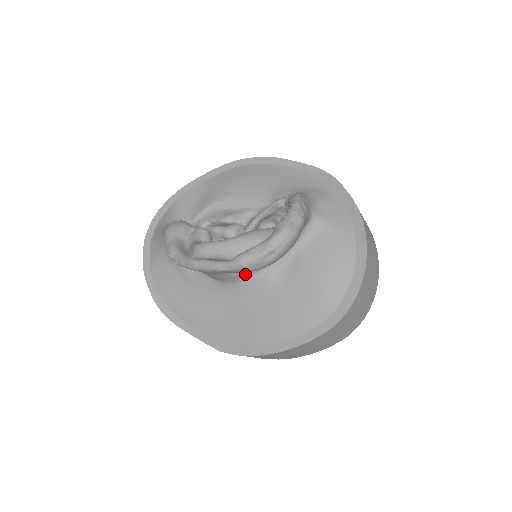
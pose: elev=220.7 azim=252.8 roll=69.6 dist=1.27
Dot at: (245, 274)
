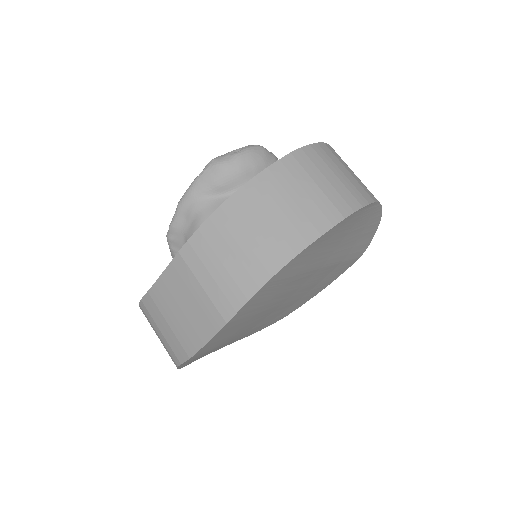
Dot at: occluded
